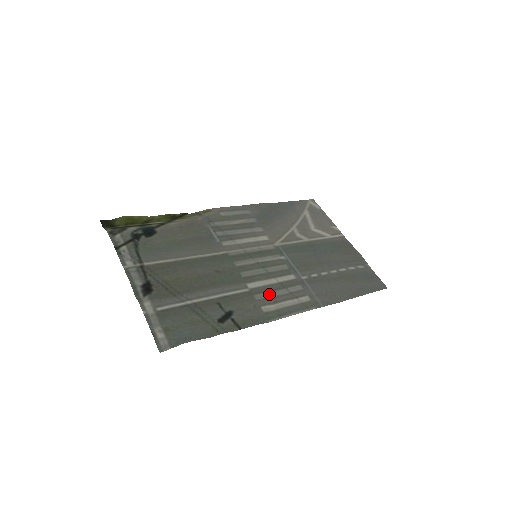
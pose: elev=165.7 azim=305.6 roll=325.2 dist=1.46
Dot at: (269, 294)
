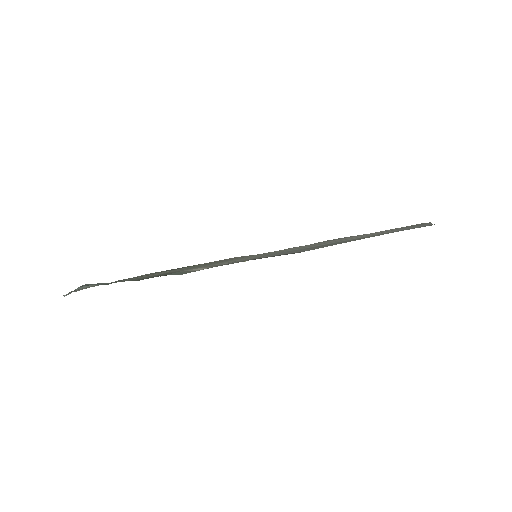
Dot at: (218, 264)
